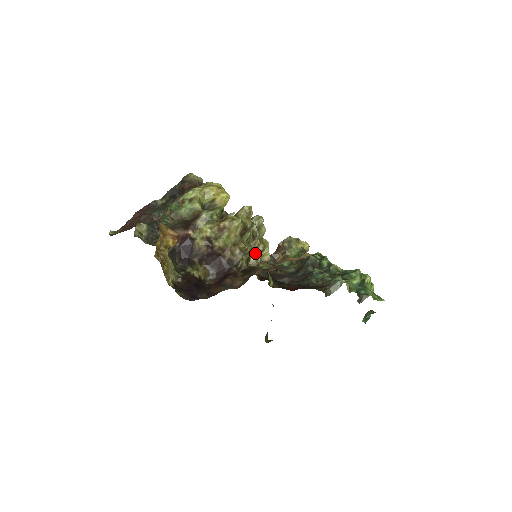
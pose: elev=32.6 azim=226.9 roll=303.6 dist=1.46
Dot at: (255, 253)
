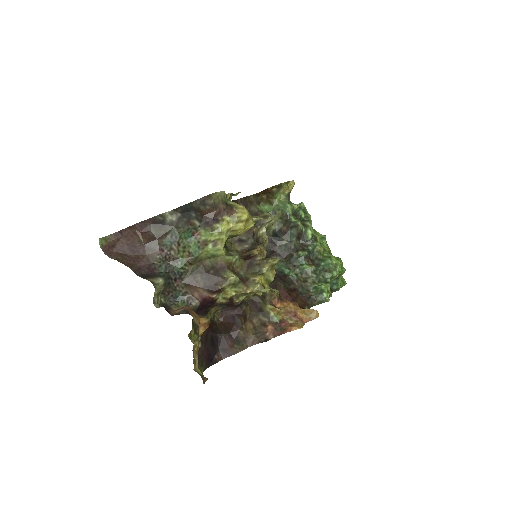
Dot at: occluded
